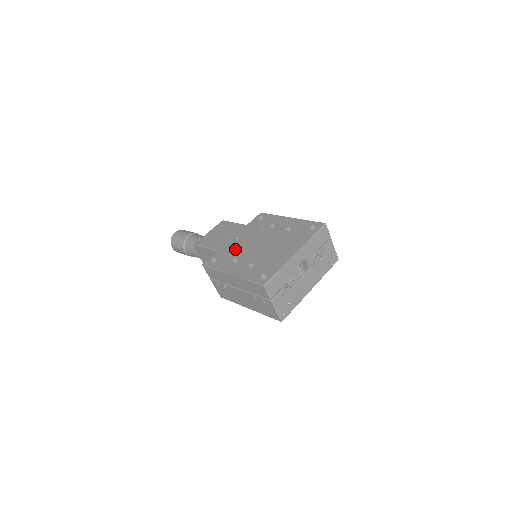
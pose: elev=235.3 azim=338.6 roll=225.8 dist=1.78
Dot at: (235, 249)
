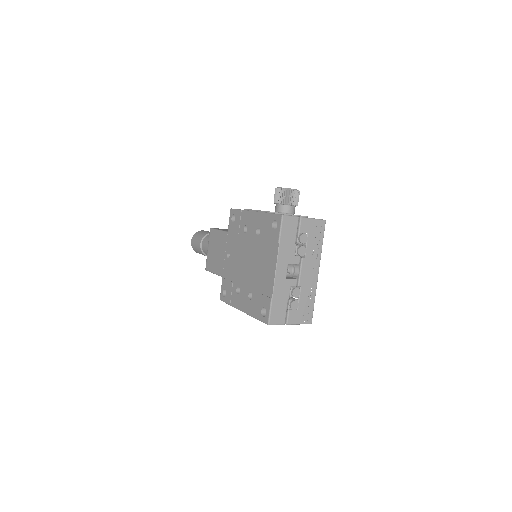
Dot at: (232, 273)
